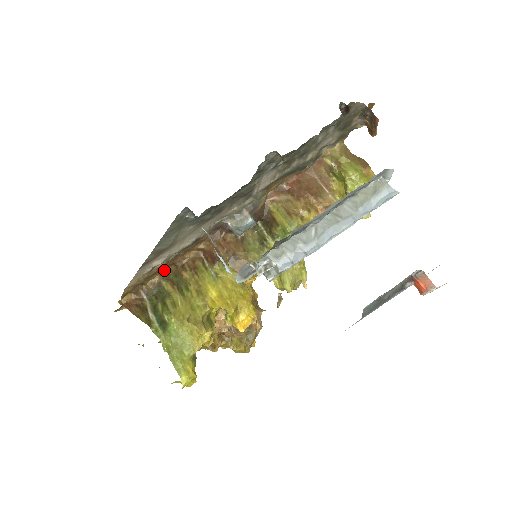
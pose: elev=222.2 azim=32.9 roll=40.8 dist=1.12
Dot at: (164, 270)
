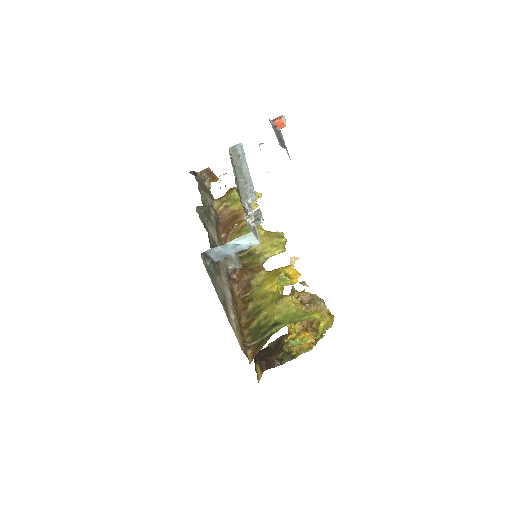
Dot at: (242, 325)
